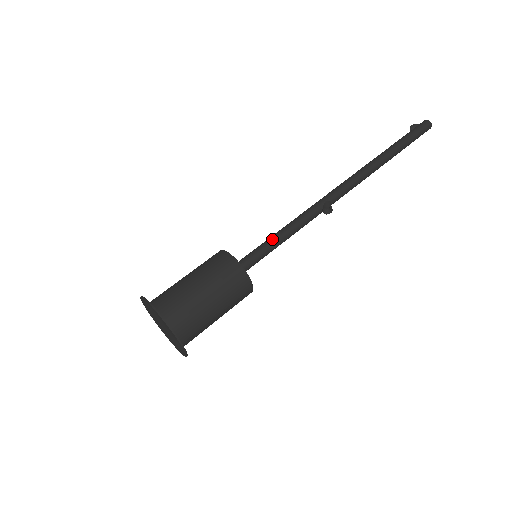
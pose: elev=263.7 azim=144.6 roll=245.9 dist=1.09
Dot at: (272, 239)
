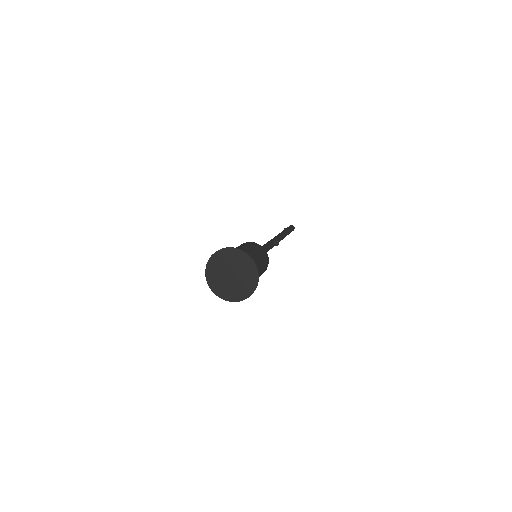
Dot at: occluded
